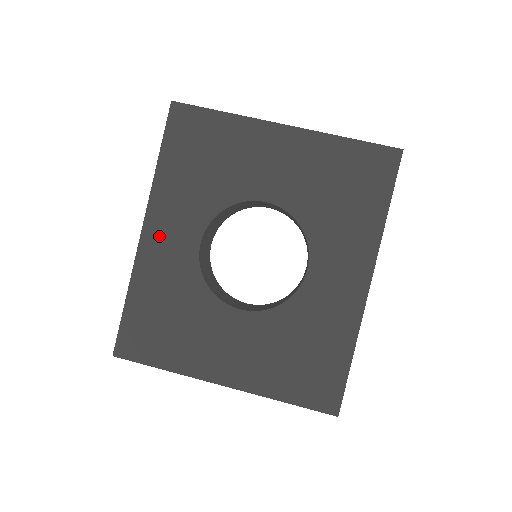
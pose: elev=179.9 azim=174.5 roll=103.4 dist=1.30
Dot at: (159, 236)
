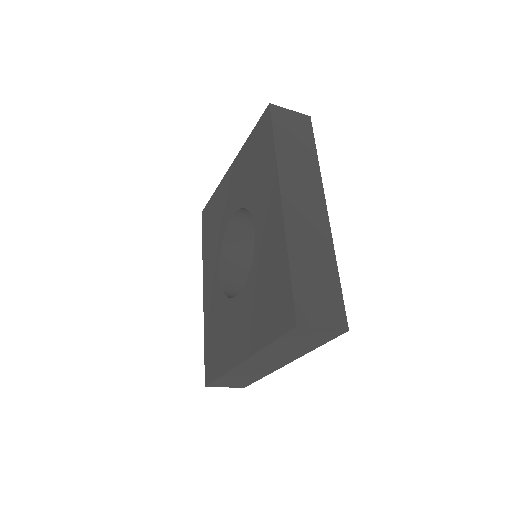
Dot at: (208, 287)
